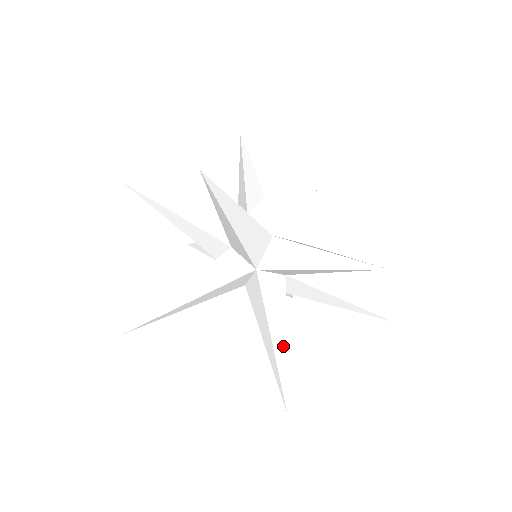
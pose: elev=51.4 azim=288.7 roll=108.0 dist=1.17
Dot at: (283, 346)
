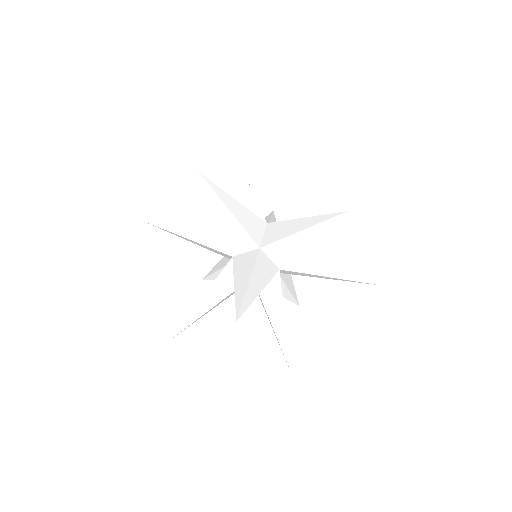
Dot at: (245, 285)
